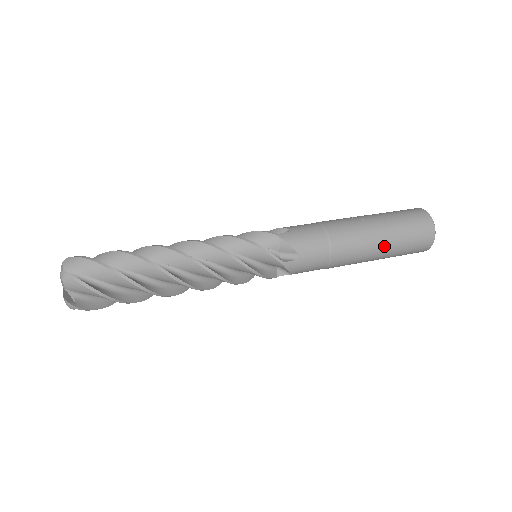
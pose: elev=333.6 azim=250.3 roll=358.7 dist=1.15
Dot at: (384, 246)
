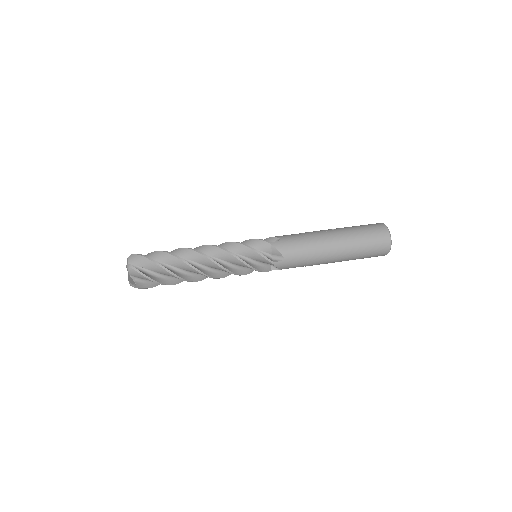
Dot at: (349, 252)
